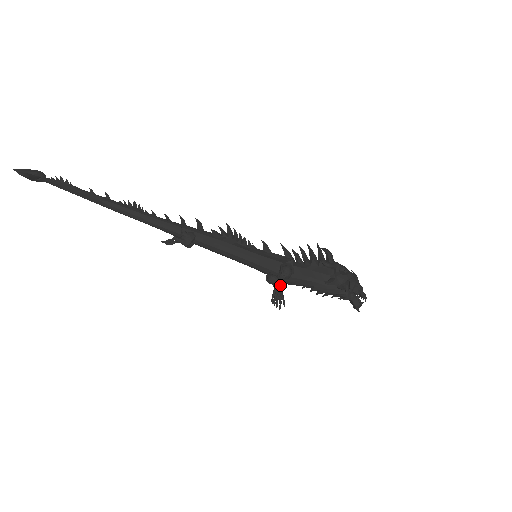
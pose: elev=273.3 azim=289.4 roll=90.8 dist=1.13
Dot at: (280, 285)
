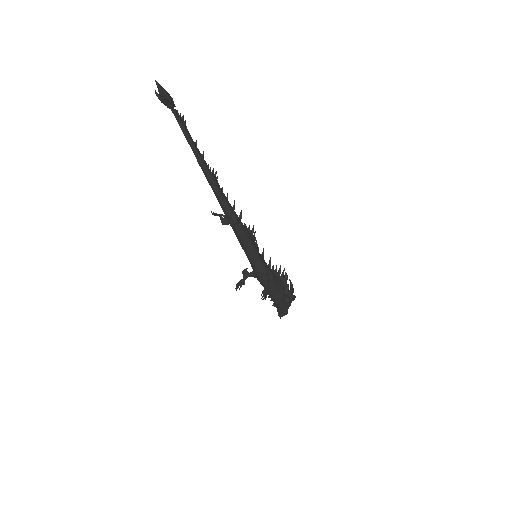
Dot at: occluded
